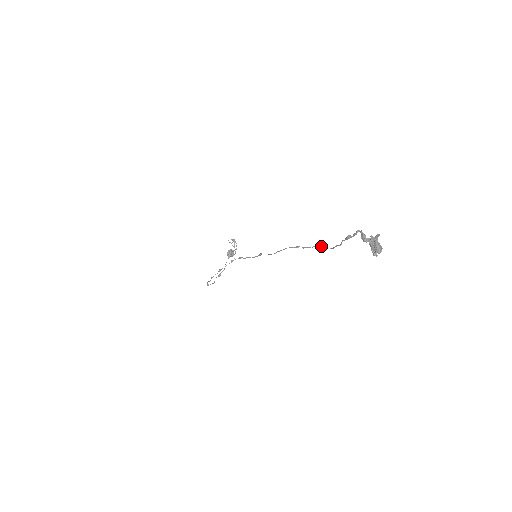
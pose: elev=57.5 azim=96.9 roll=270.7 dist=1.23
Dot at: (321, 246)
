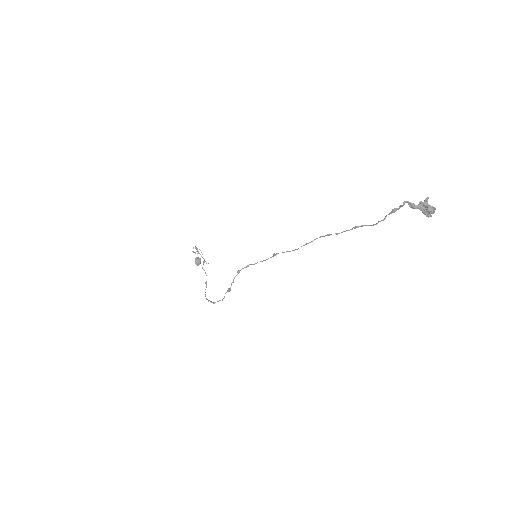
Dot at: occluded
